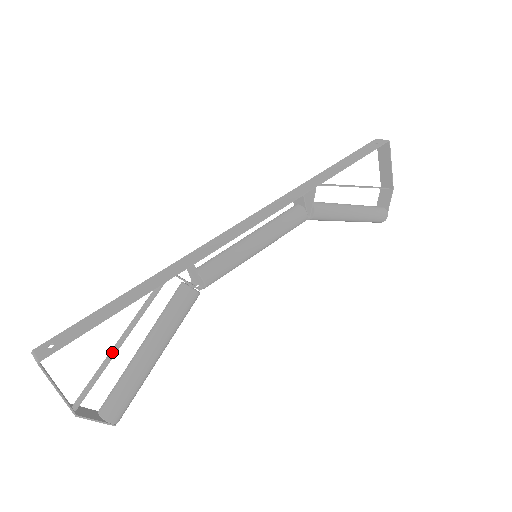
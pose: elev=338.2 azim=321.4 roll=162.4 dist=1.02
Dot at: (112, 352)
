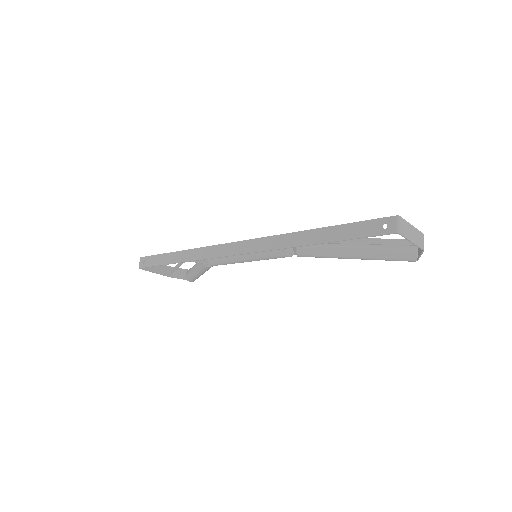
Dot at: (177, 266)
